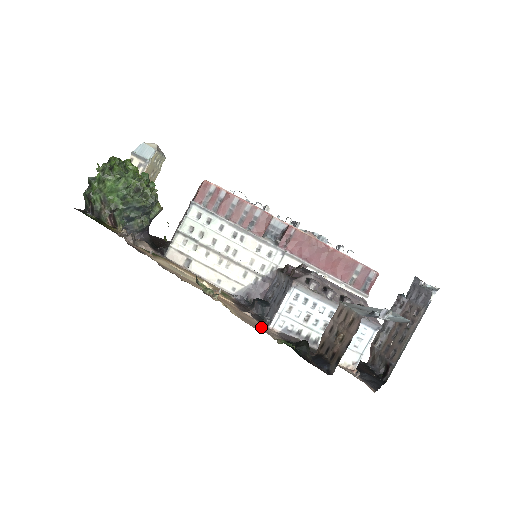
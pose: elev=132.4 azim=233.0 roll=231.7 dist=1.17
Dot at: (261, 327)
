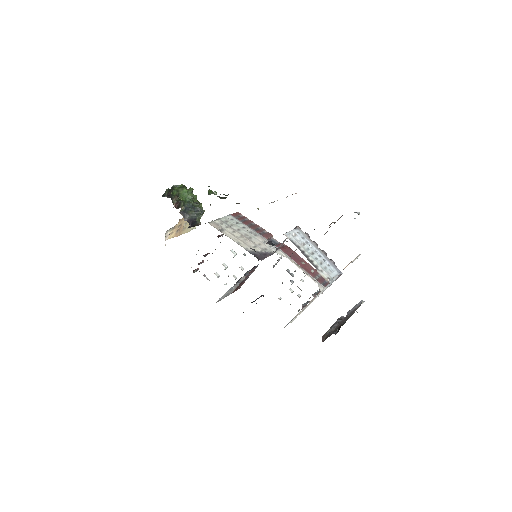
Dot at: occluded
